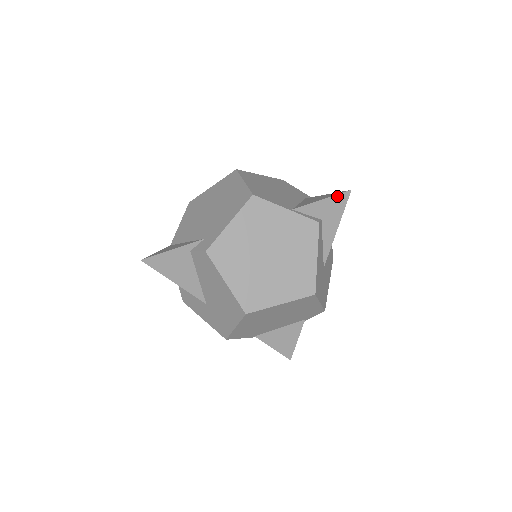
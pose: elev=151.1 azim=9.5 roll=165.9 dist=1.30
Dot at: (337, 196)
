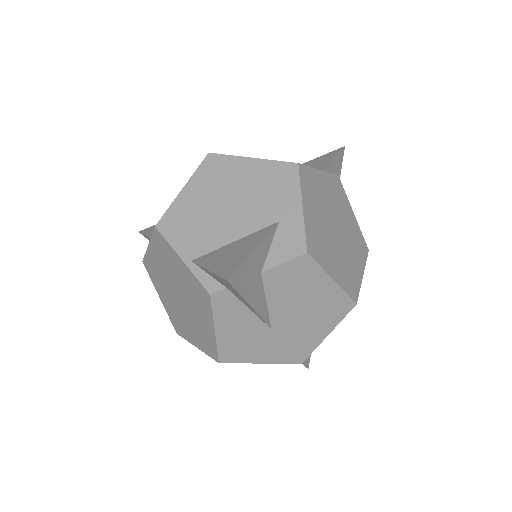
Dot at: (219, 276)
